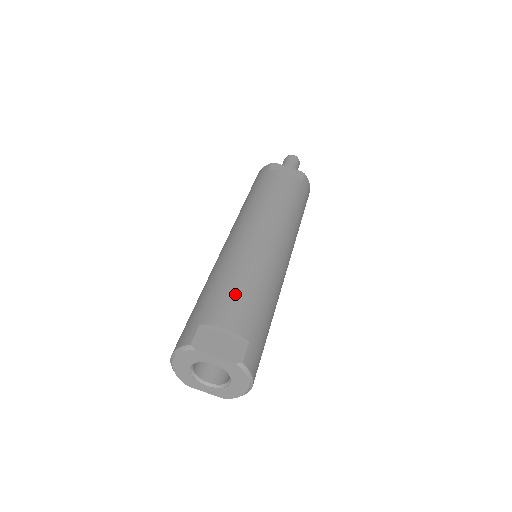
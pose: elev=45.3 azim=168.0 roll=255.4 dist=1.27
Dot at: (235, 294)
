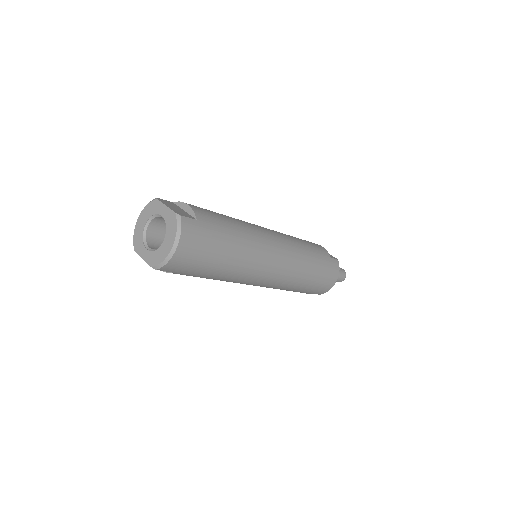
Dot at: (213, 212)
